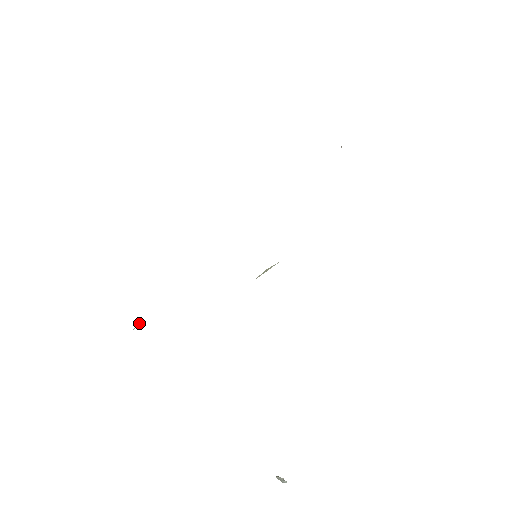
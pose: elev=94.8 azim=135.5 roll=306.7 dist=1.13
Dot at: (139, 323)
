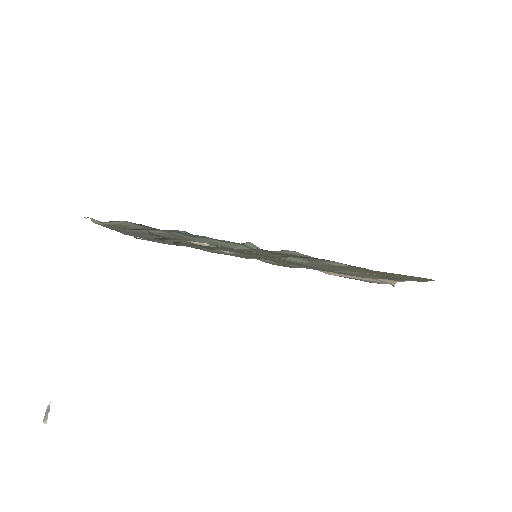
Dot at: (141, 238)
